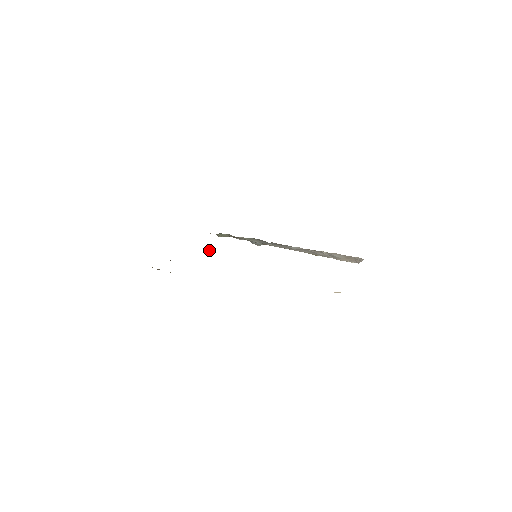
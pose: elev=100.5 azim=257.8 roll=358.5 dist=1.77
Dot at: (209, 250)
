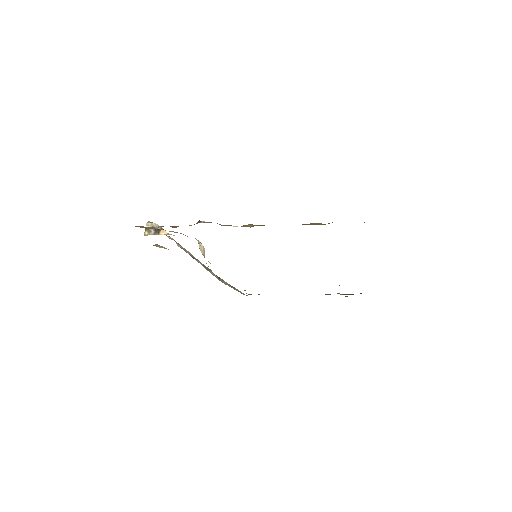
Dot at: (204, 249)
